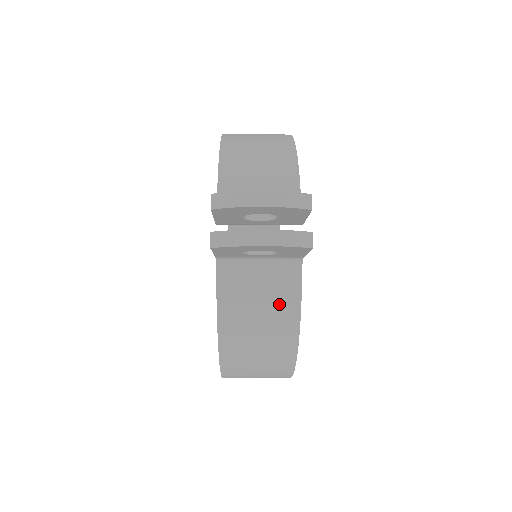
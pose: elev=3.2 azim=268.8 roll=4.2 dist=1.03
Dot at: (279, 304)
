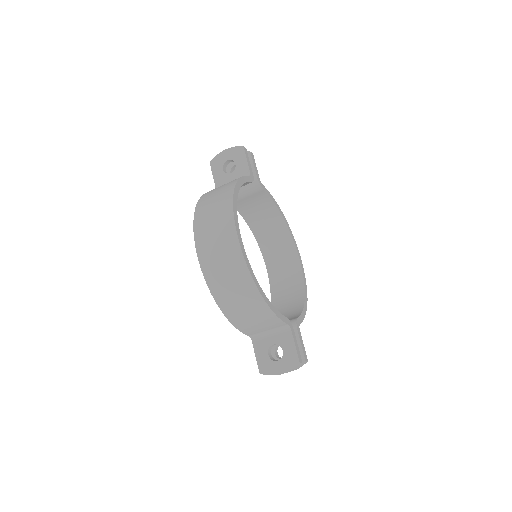
Dot at: occluded
